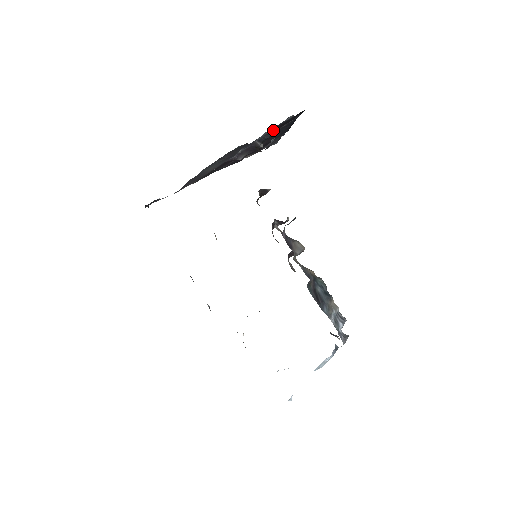
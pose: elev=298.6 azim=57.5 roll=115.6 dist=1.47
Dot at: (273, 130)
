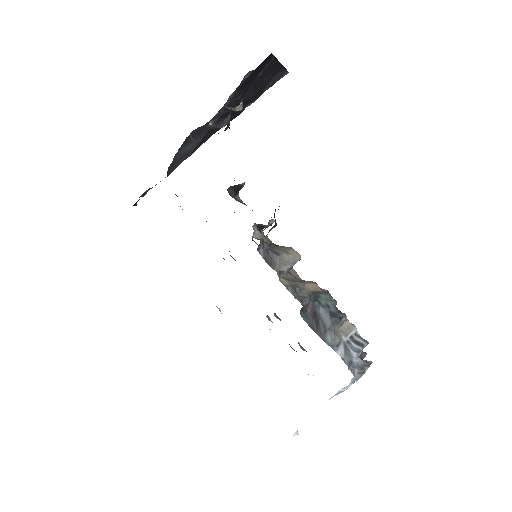
Dot at: (240, 89)
